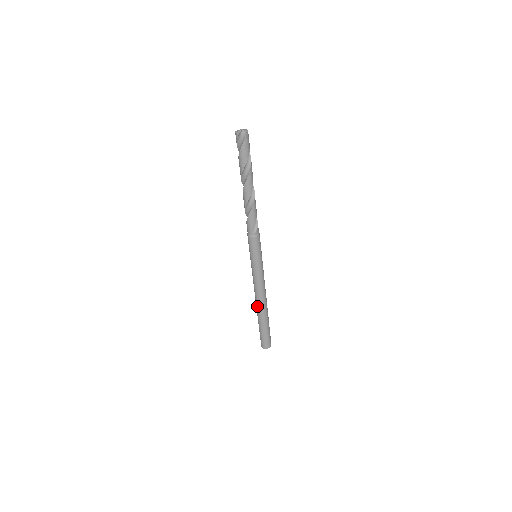
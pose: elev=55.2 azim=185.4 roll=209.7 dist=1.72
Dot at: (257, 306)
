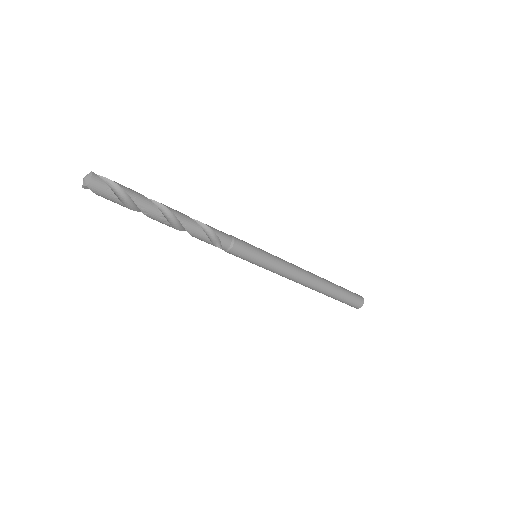
Dot at: occluded
